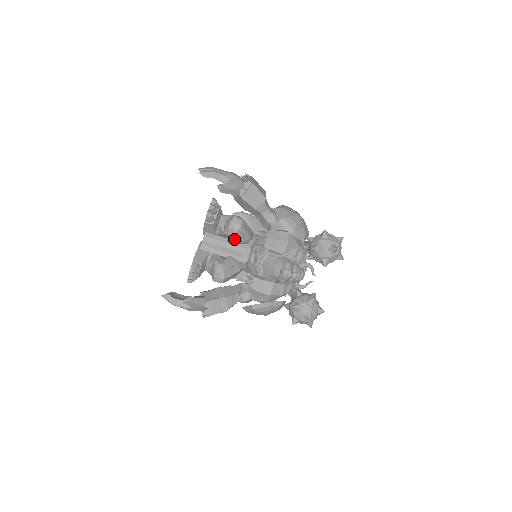
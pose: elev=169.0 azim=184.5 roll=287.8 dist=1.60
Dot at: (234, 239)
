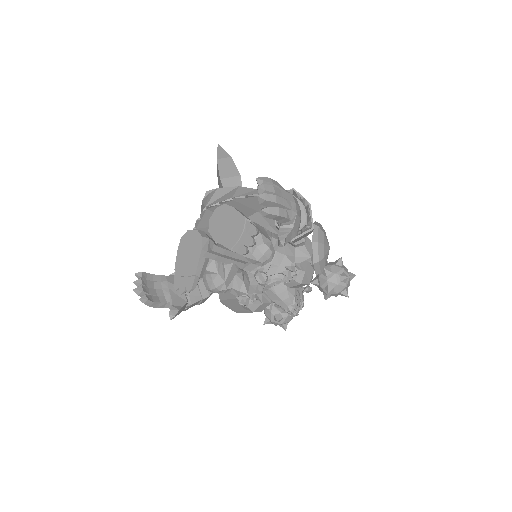
Dot at: occluded
